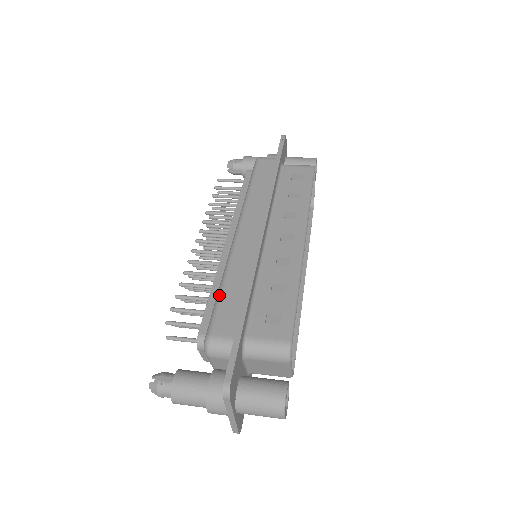
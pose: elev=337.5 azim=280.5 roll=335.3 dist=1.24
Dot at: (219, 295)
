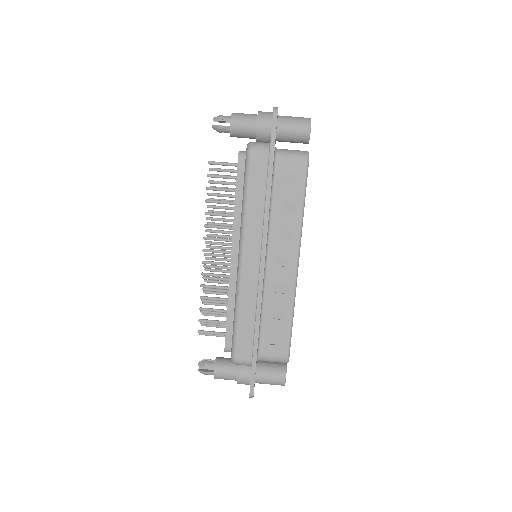
Dot at: (236, 326)
